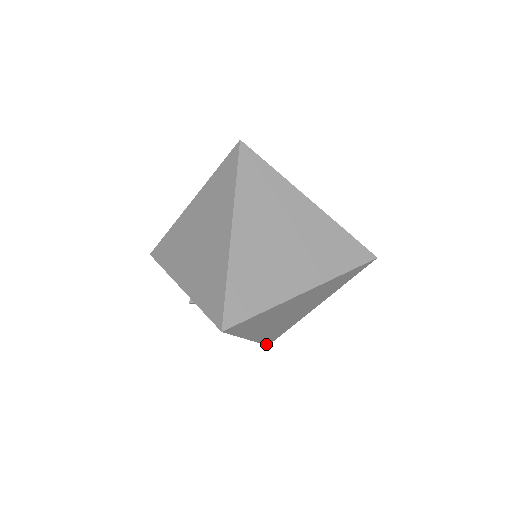
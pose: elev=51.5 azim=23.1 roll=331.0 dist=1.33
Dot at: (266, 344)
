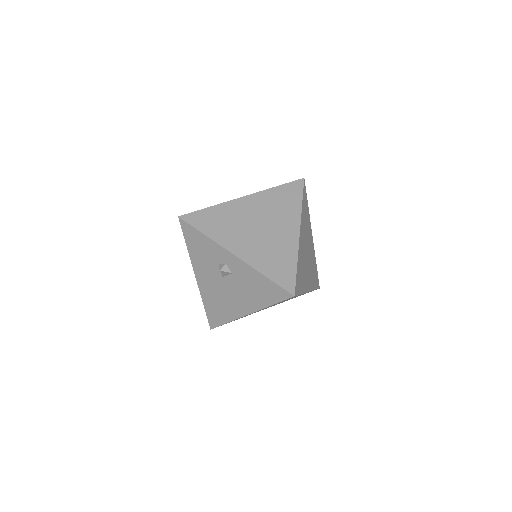
Dot at: occluded
